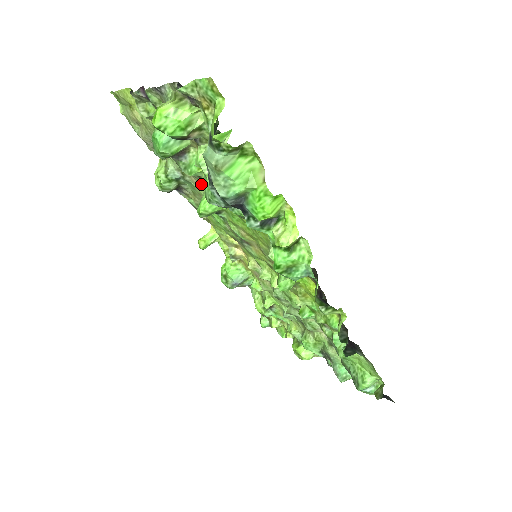
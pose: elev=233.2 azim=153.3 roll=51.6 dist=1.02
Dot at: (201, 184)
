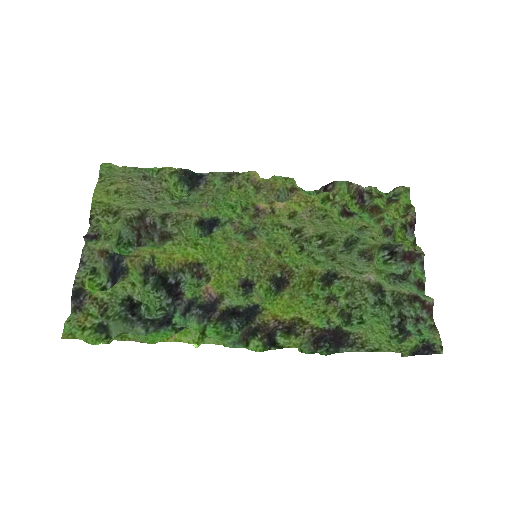
Dot at: (184, 222)
